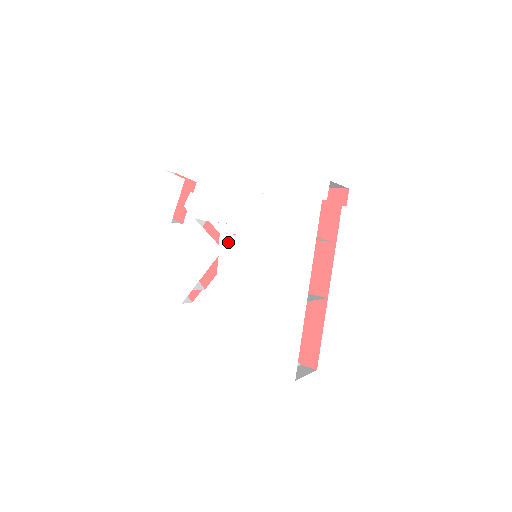
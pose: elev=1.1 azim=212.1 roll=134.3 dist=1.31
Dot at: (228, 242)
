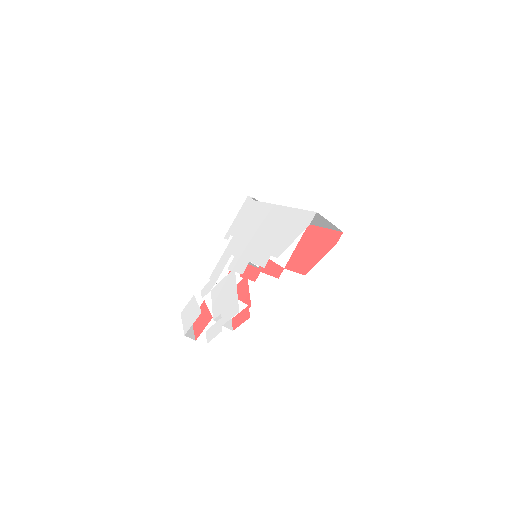
Dot at: (234, 263)
